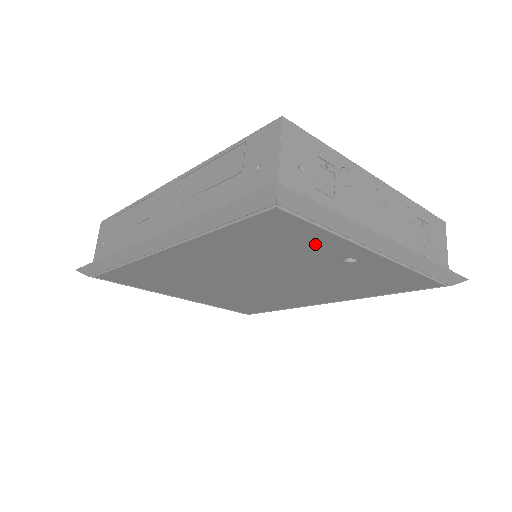
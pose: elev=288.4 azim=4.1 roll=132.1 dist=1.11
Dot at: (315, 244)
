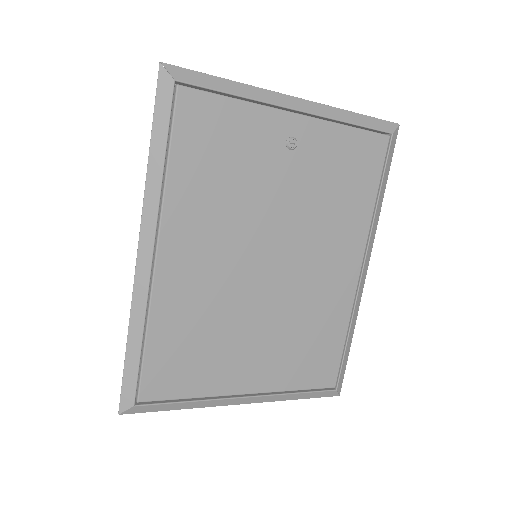
Dot at: (246, 131)
